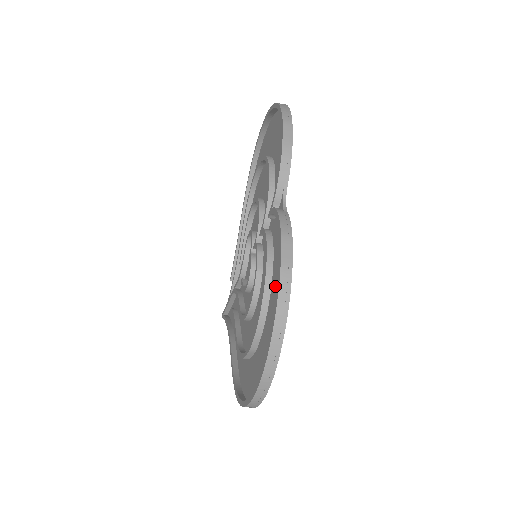
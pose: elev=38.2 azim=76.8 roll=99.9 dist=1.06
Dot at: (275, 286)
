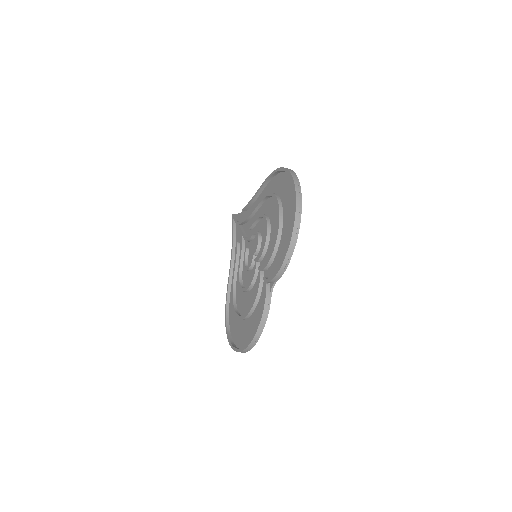
Dot at: (253, 320)
